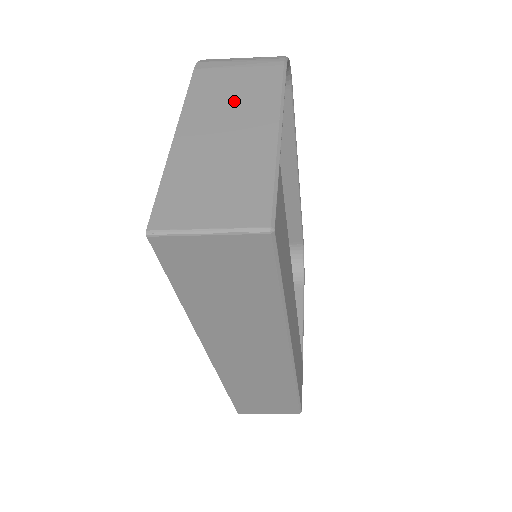
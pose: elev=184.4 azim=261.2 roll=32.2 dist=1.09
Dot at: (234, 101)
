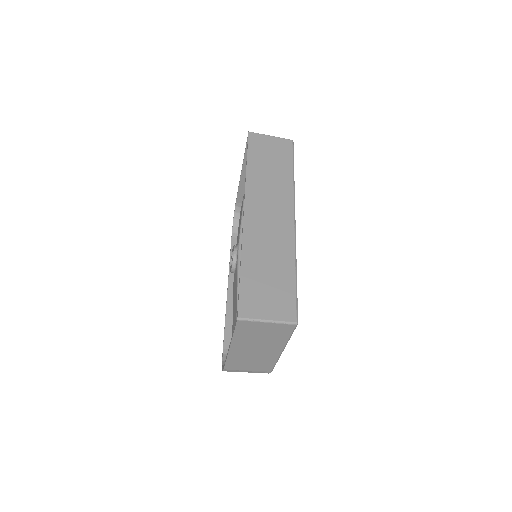
Dot at: occluded
